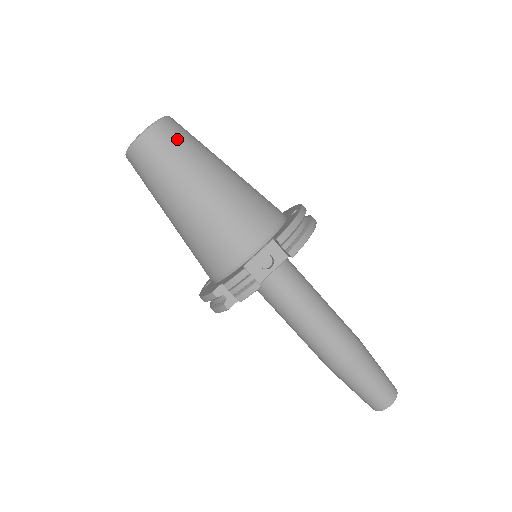
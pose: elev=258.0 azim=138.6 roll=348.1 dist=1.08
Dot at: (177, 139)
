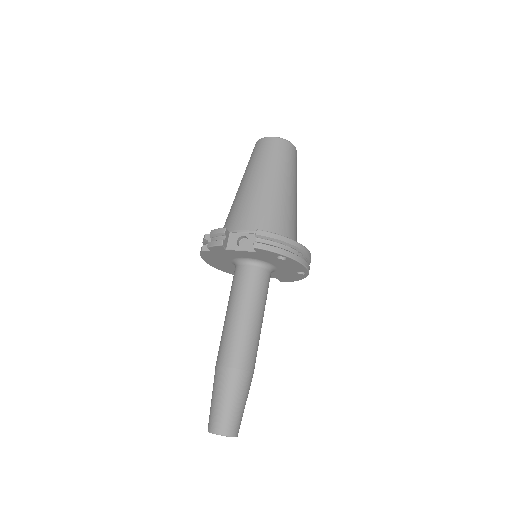
Dot at: (280, 153)
